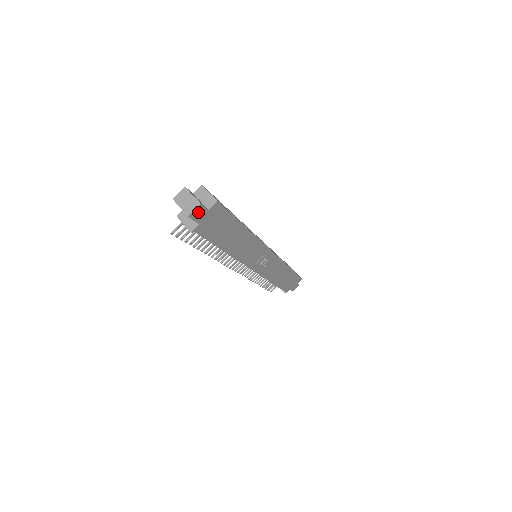
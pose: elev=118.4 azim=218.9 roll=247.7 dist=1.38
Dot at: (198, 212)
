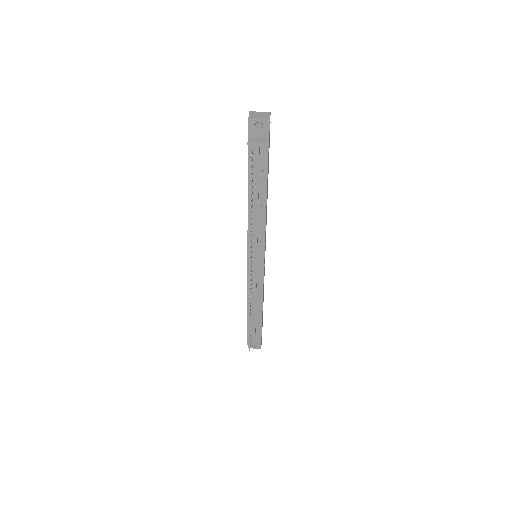
Dot at: occluded
